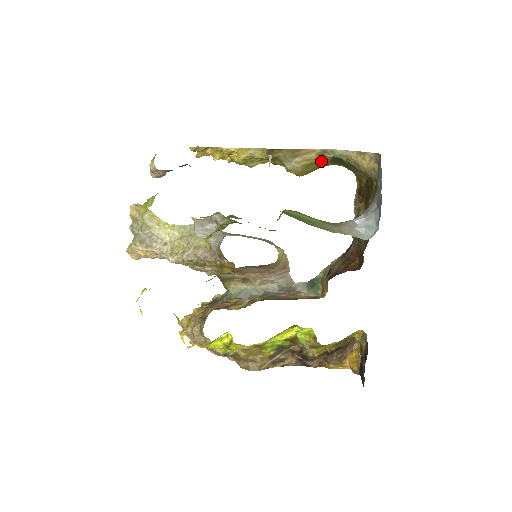
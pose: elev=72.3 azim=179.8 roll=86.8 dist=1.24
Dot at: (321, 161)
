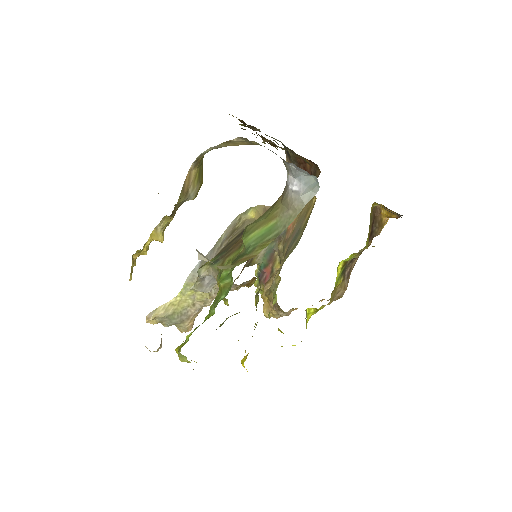
Dot at: (201, 162)
